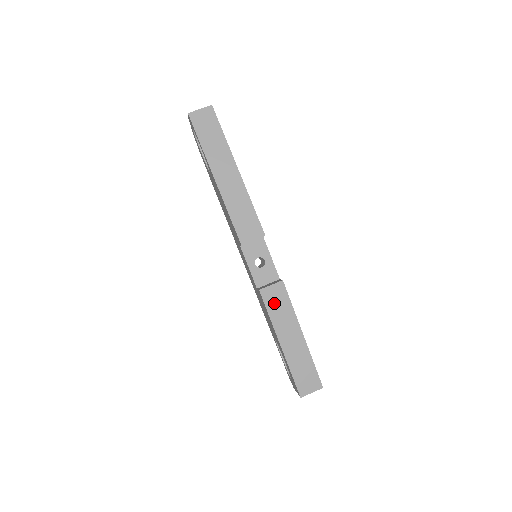
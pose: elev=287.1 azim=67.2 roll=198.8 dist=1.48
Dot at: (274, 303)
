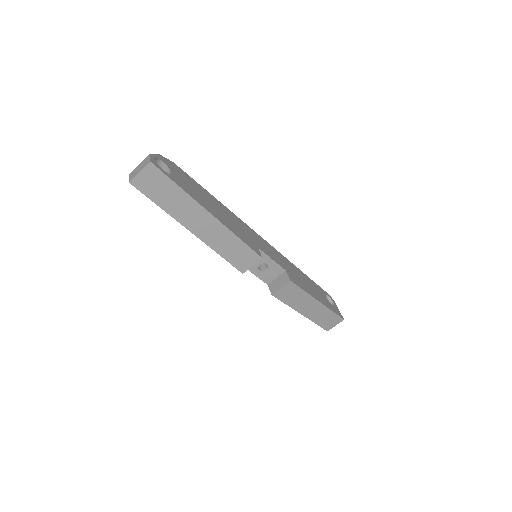
Dot at: (288, 296)
